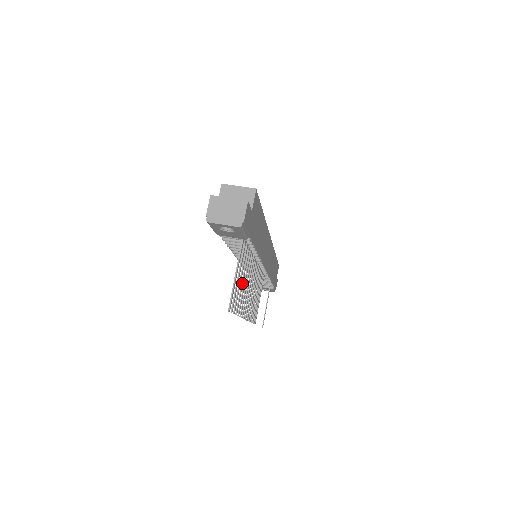
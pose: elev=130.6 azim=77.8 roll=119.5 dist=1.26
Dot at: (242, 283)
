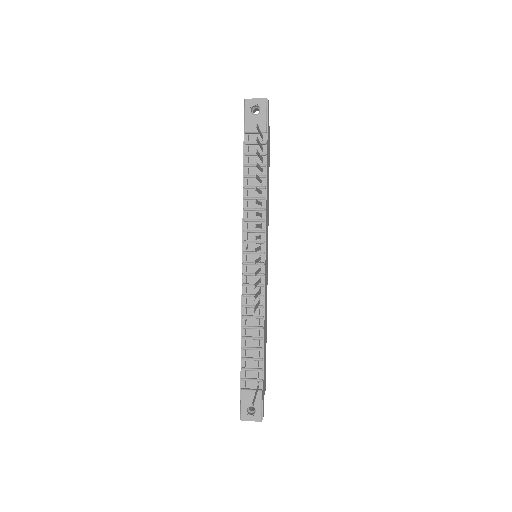
Dot at: (259, 165)
